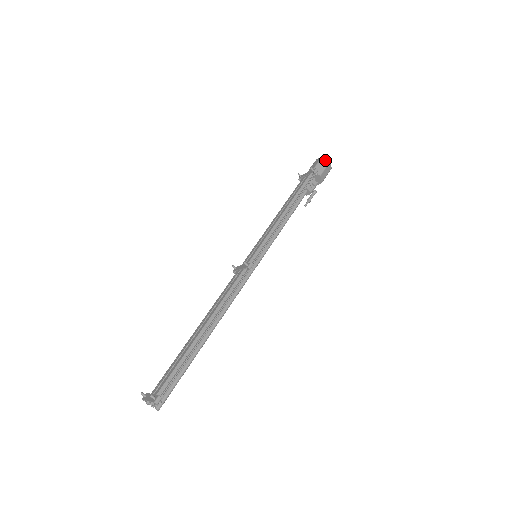
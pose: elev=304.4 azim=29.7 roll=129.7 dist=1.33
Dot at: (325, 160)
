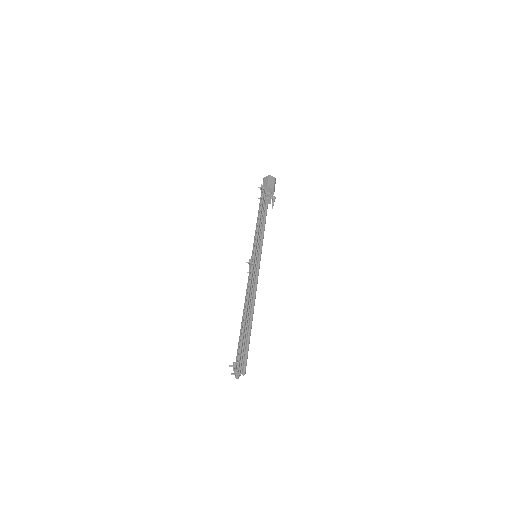
Dot at: (266, 177)
